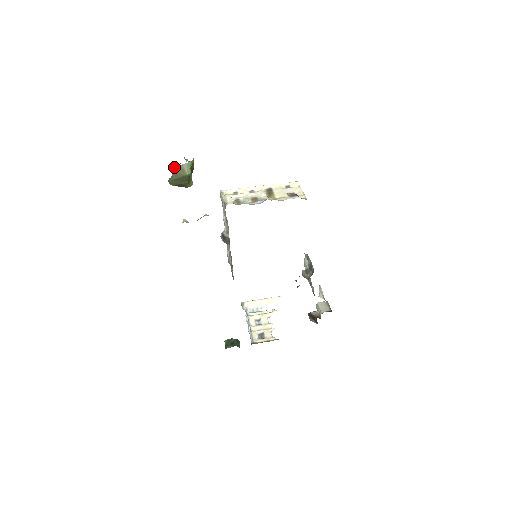
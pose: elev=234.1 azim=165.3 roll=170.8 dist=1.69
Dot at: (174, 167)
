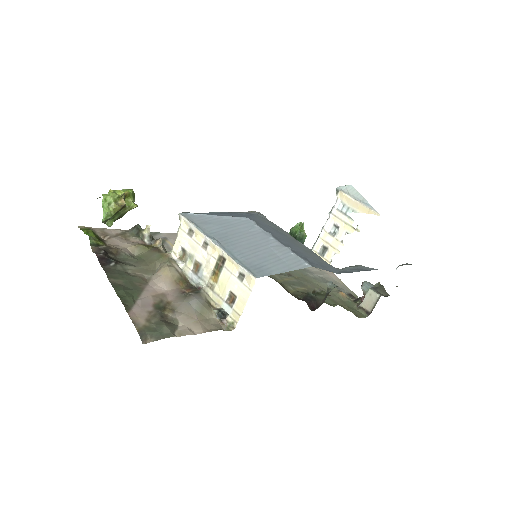
Dot at: occluded
